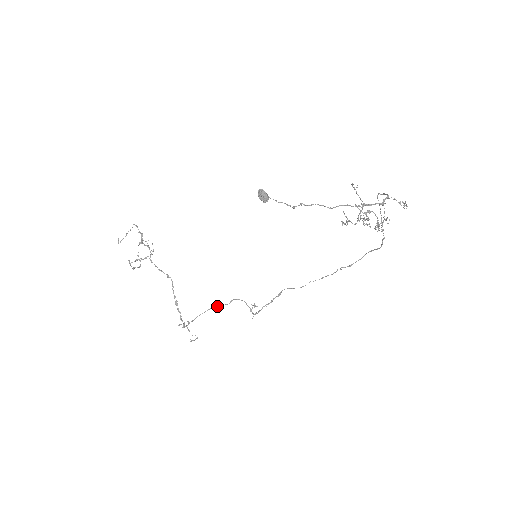
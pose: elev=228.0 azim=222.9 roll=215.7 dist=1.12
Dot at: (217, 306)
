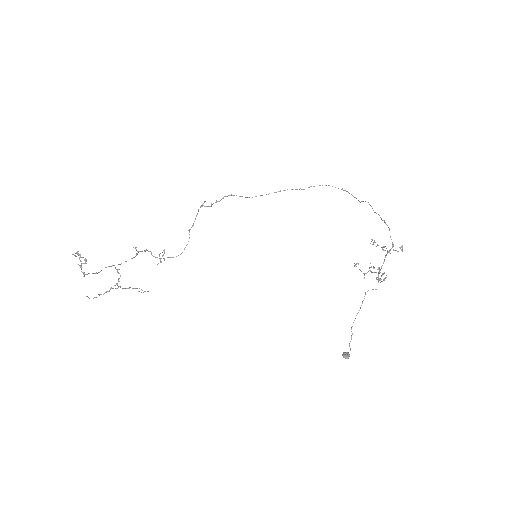
Dot at: occluded
